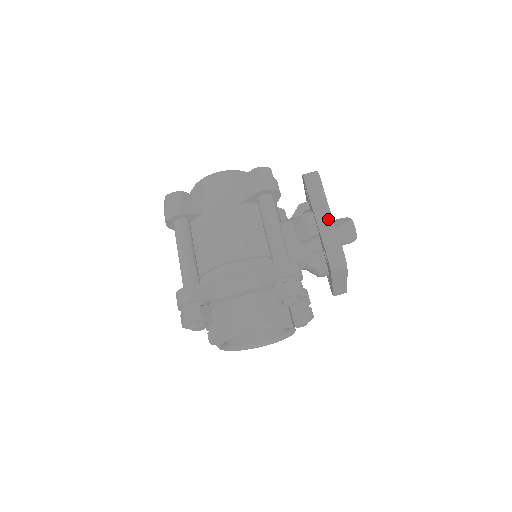
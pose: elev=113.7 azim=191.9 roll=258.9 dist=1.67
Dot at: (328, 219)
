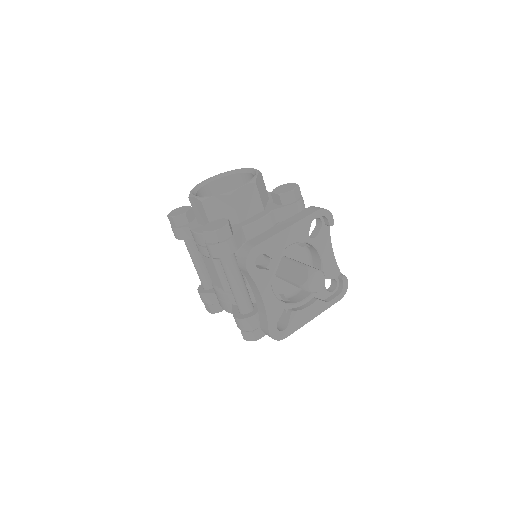
Dot at: (261, 303)
